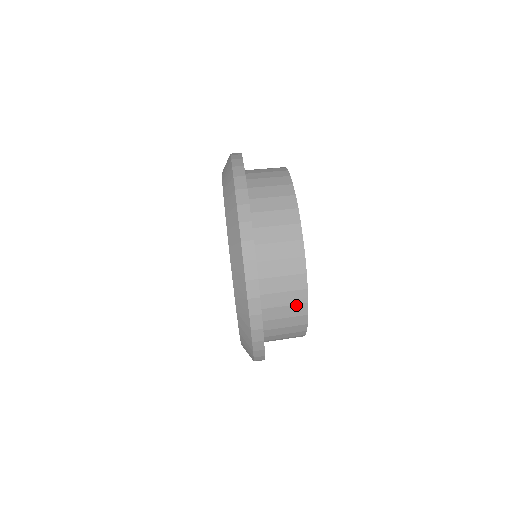
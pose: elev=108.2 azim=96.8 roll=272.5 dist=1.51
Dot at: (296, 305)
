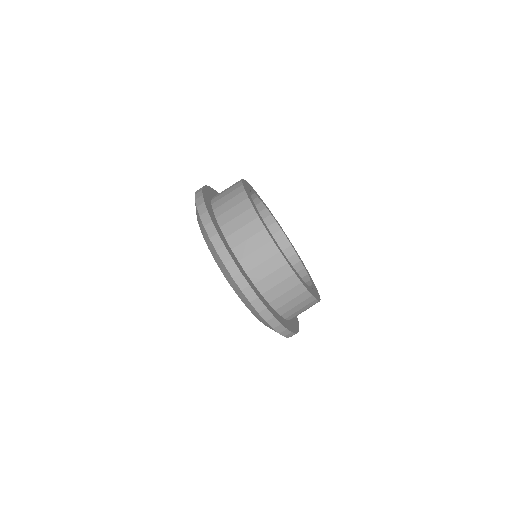
Dot at: occluded
